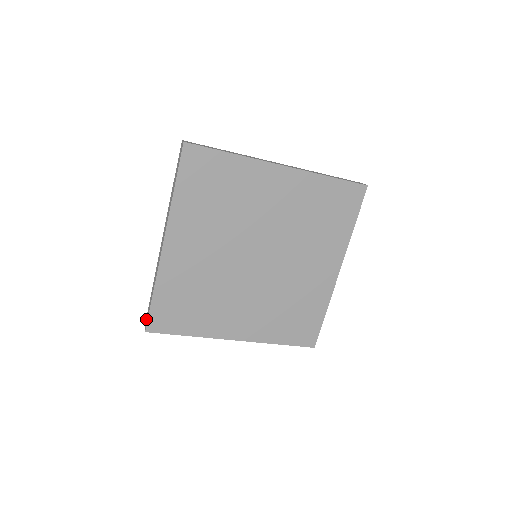
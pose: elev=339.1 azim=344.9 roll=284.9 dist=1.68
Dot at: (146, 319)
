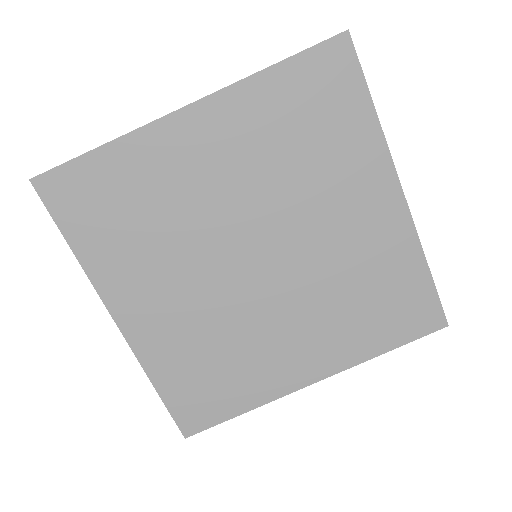
Dot at: occluded
